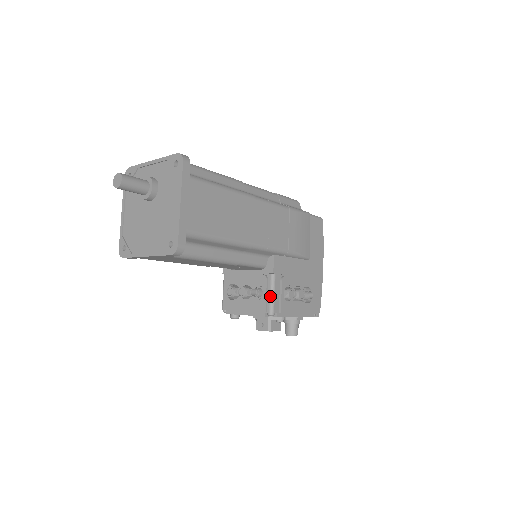
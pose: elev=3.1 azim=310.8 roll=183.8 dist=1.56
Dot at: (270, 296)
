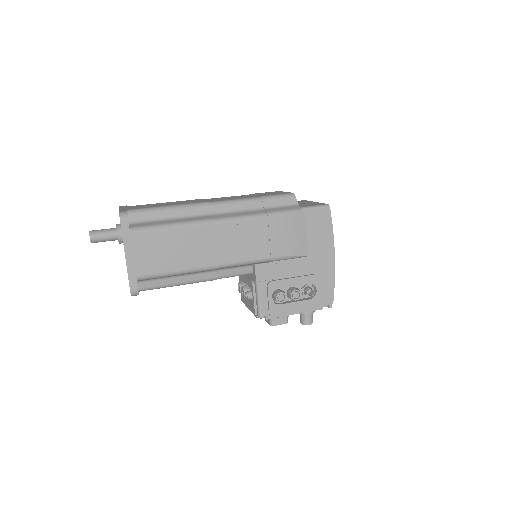
Dot at: (257, 302)
